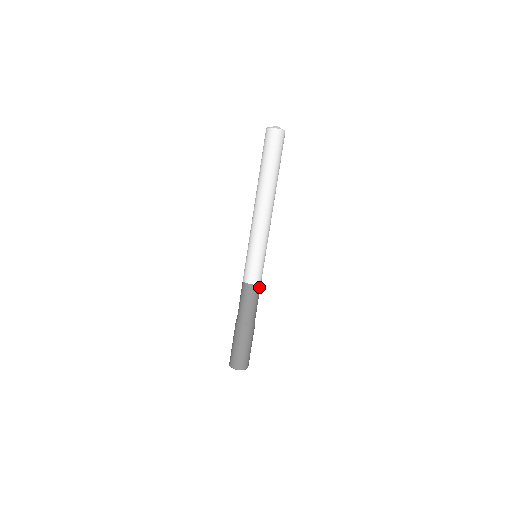
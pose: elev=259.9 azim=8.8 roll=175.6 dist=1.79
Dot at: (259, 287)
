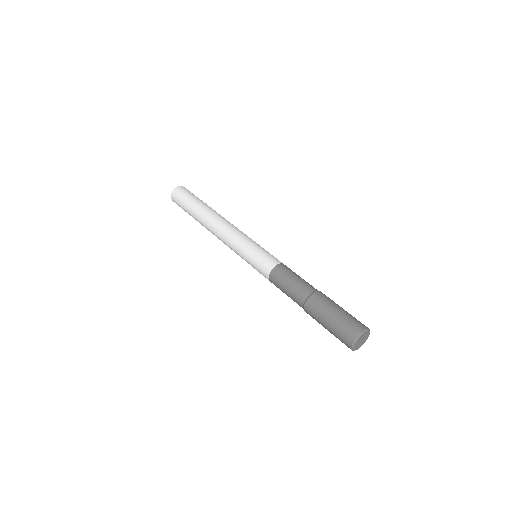
Dot at: occluded
